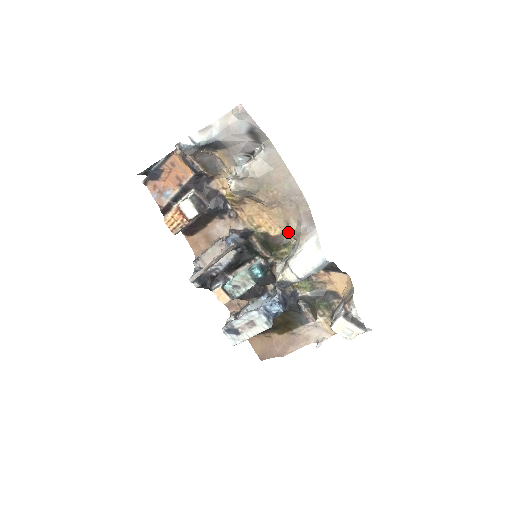
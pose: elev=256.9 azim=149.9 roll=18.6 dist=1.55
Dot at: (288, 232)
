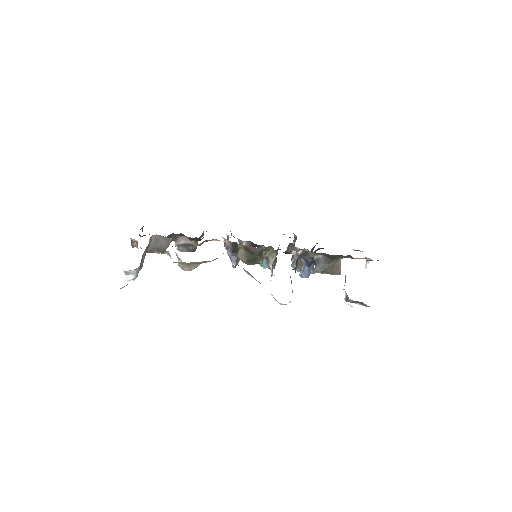
Dot at: occluded
